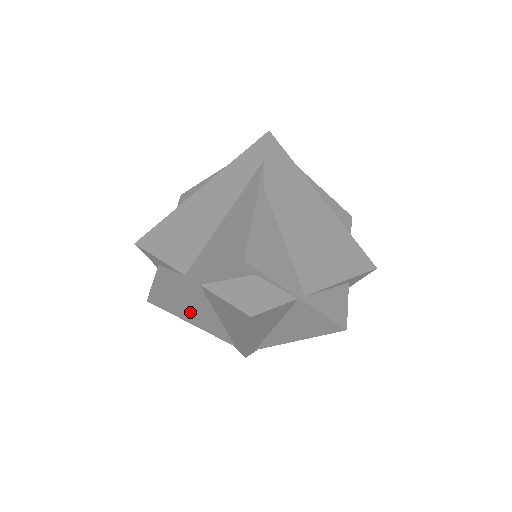
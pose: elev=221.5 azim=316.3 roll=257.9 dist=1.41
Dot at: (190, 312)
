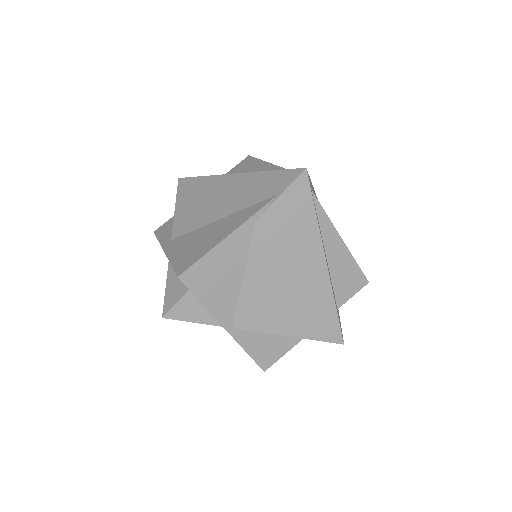
Dot at: occluded
